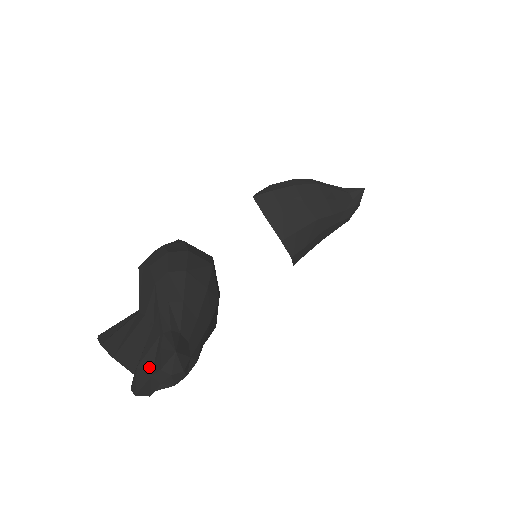
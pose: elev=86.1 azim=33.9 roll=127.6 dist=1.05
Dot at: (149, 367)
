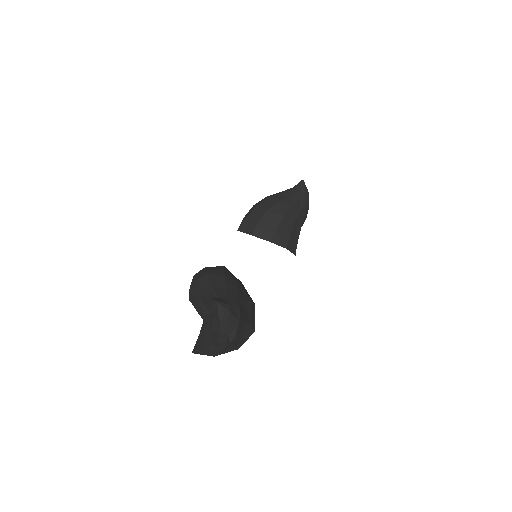
Dot at: (217, 329)
